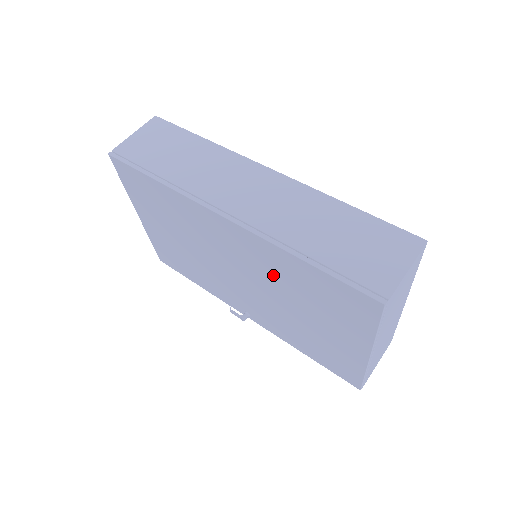
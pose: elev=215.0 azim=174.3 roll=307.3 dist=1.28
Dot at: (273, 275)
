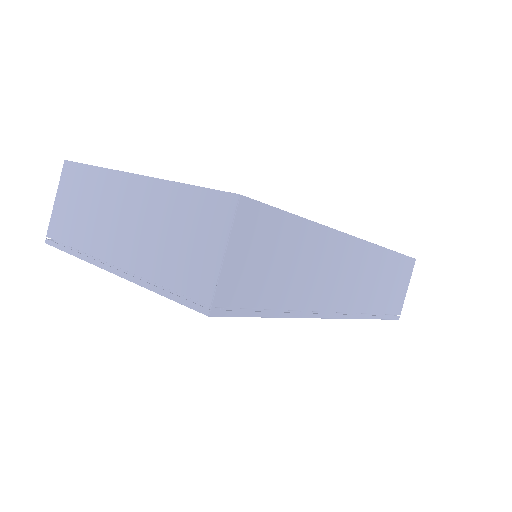
Dot at: occluded
